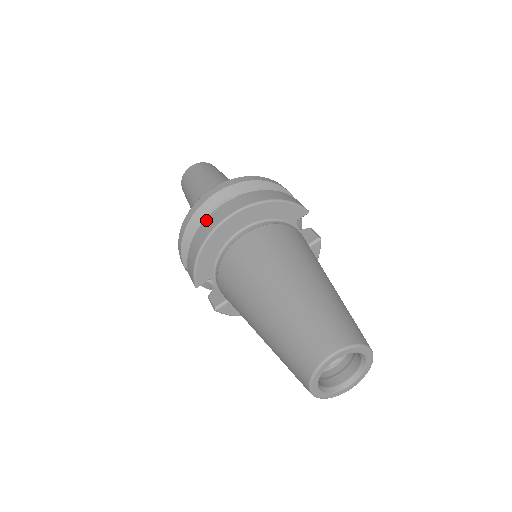
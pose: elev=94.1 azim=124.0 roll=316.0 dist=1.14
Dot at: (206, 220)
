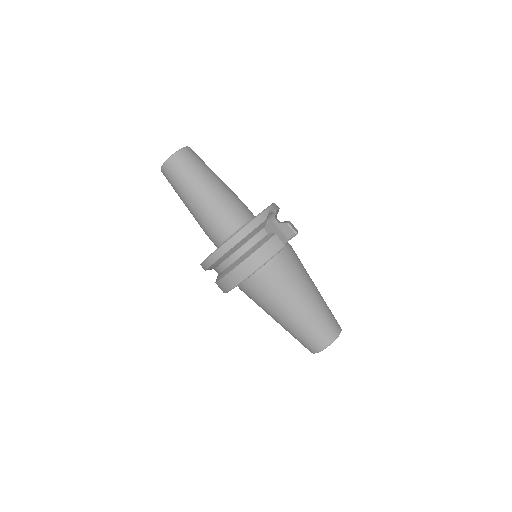
Dot at: (220, 281)
